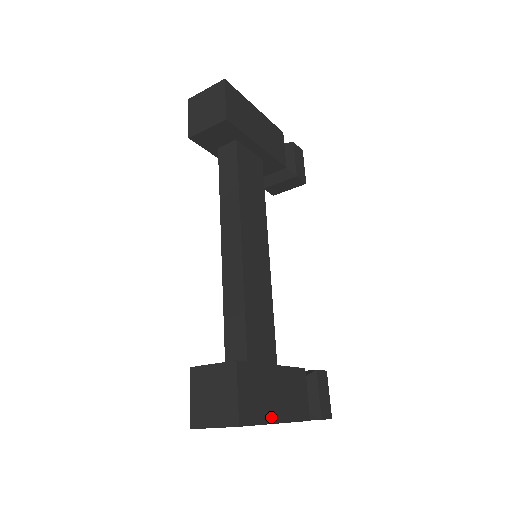
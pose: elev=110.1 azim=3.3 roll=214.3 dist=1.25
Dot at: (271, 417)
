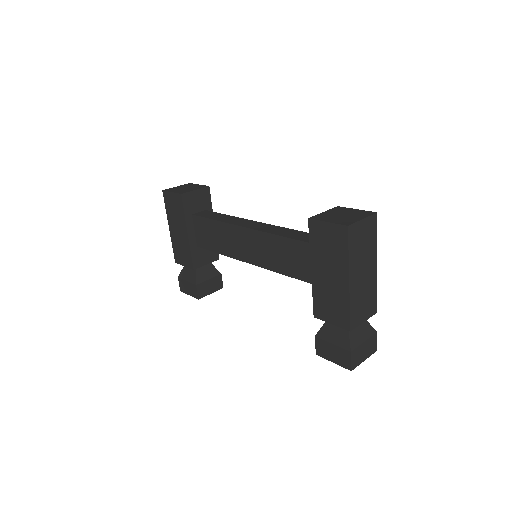
Dot at: occluded
